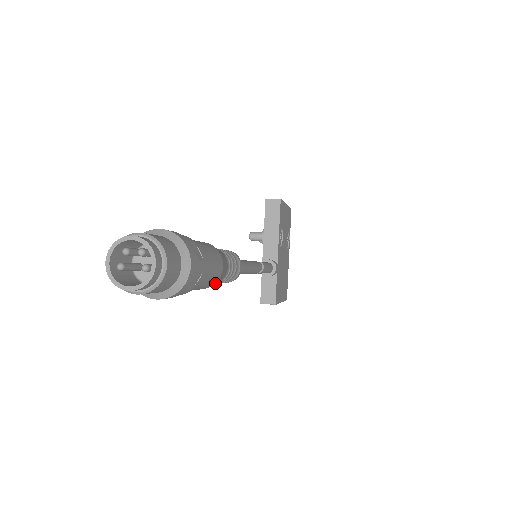
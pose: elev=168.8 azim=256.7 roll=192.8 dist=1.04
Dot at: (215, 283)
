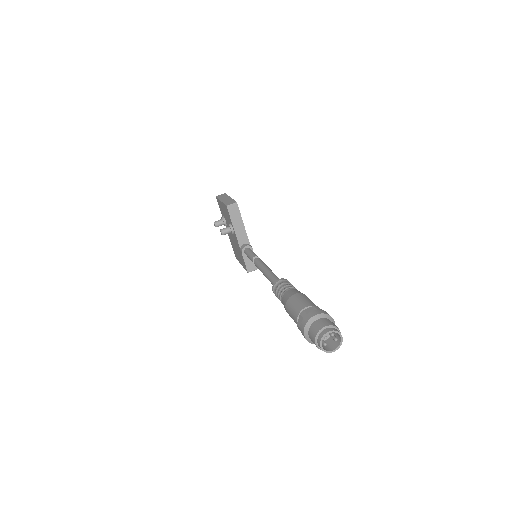
Dot at: occluded
